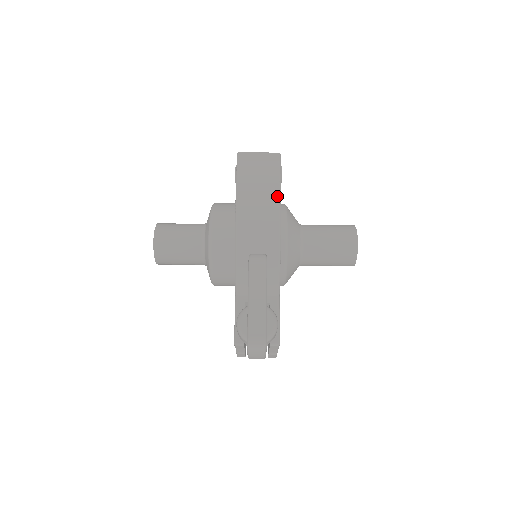
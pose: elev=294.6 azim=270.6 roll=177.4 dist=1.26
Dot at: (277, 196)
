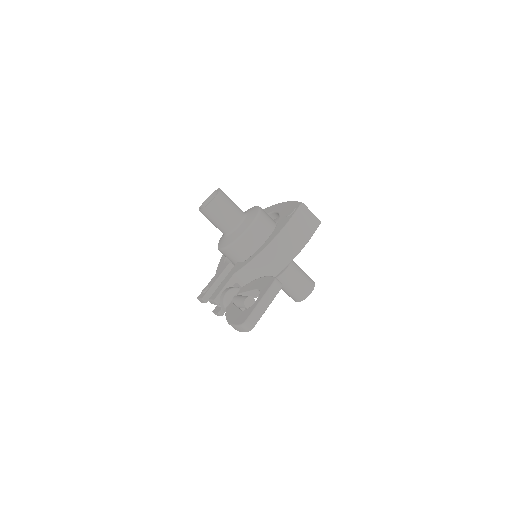
Dot at: (302, 246)
